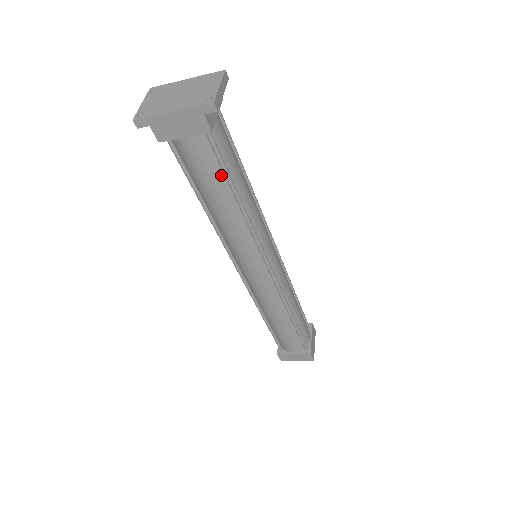
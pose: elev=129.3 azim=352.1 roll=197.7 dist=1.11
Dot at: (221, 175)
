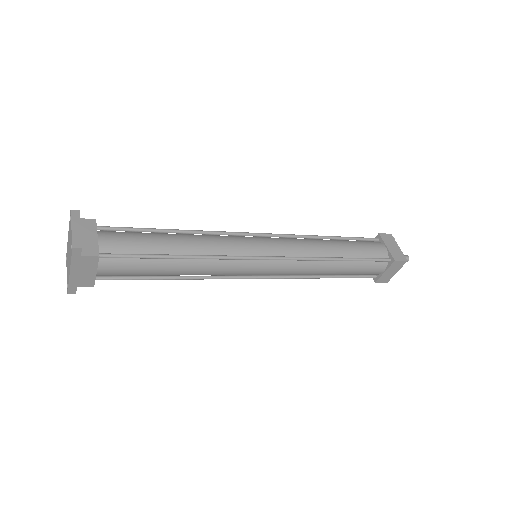
Dot at: (147, 260)
